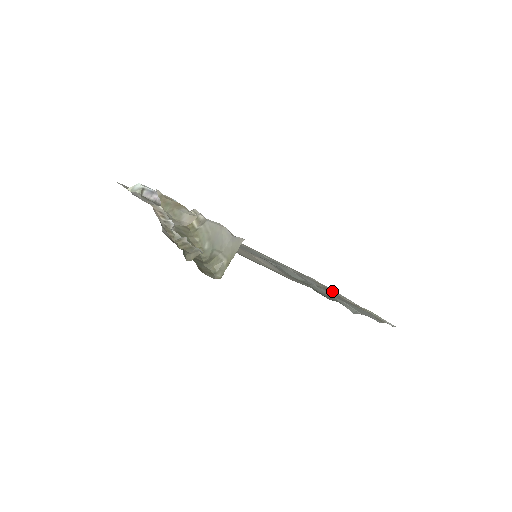
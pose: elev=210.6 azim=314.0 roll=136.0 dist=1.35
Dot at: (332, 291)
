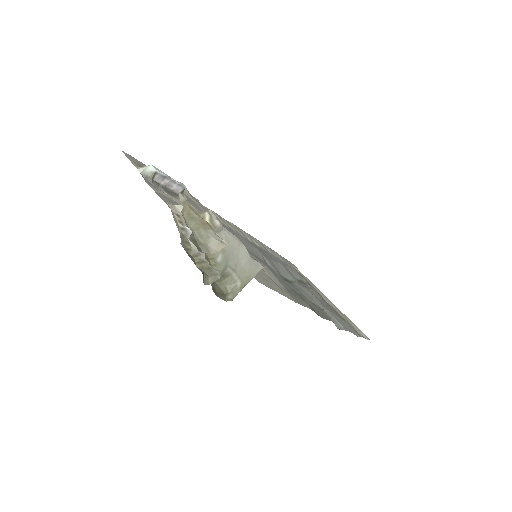
Dot at: (314, 289)
